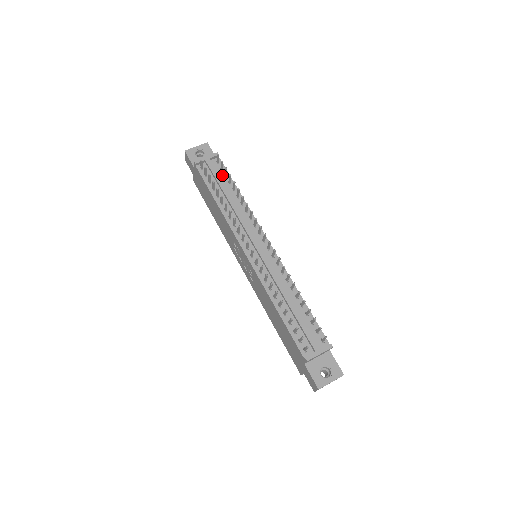
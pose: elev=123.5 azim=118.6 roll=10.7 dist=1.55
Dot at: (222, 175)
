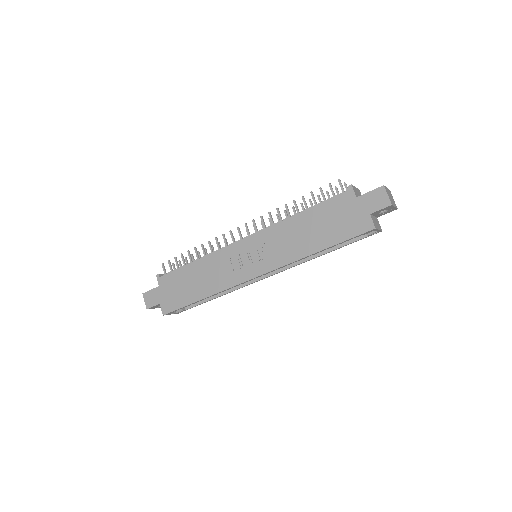
Dot at: occluded
